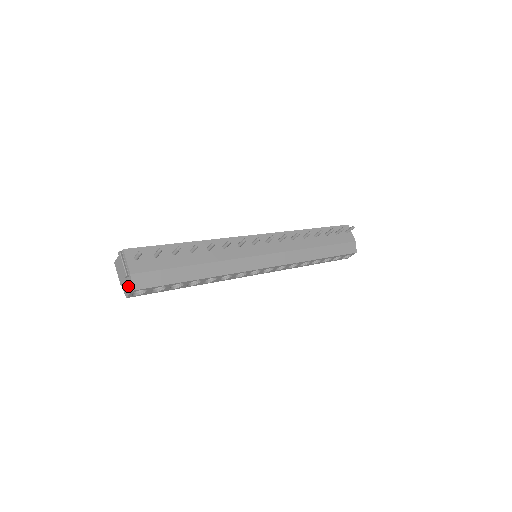
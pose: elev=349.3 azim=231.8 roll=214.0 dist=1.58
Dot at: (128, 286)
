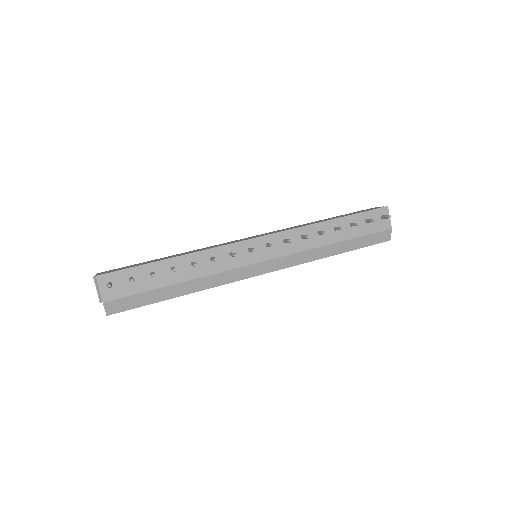
Dot at: occluded
